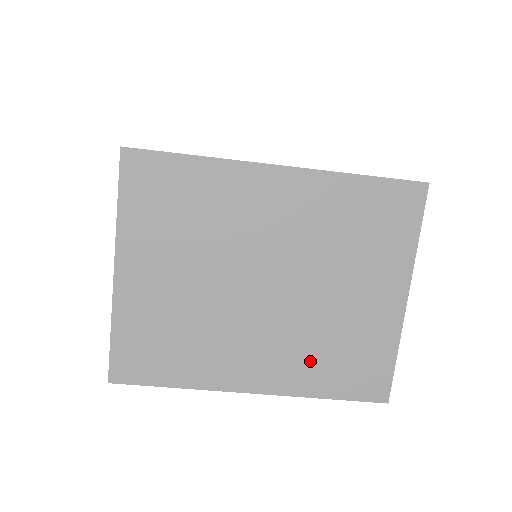
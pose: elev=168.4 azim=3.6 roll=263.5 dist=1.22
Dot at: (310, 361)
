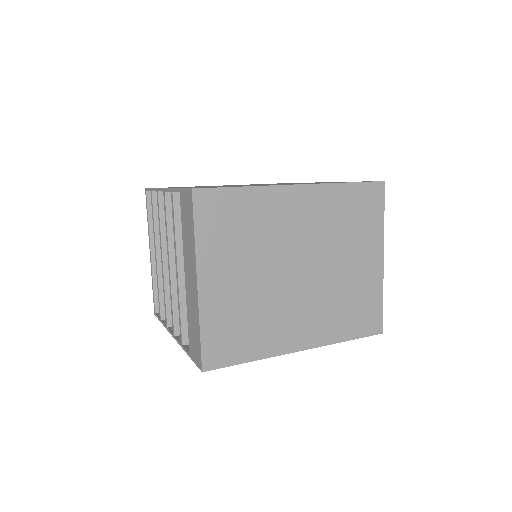
Dot at: (334, 317)
